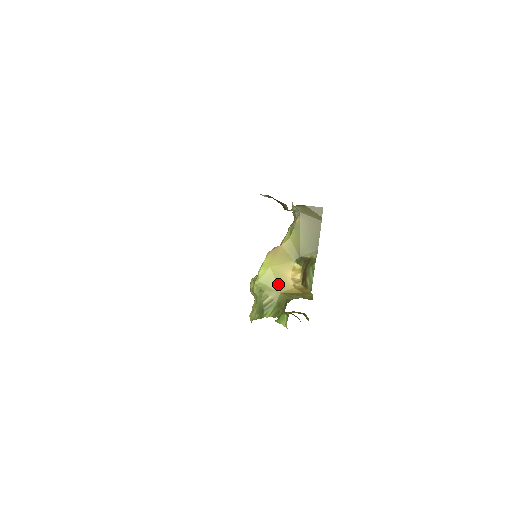
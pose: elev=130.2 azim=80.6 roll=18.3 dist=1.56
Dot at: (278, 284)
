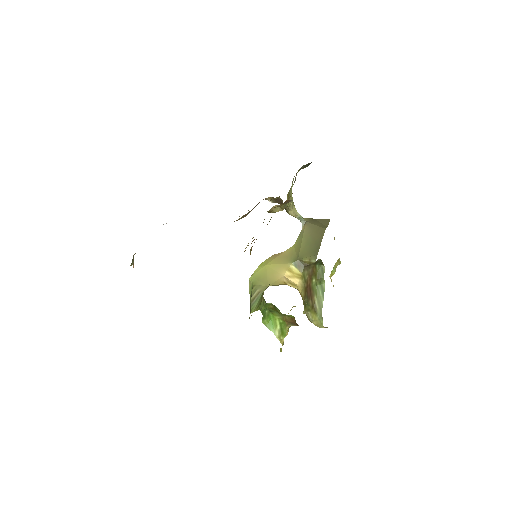
Dot at: (268, 279)
